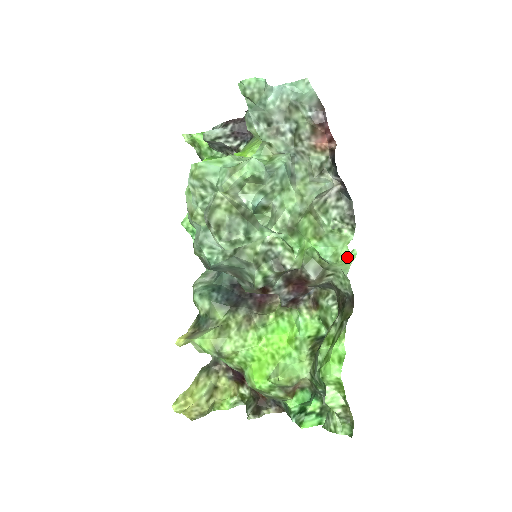
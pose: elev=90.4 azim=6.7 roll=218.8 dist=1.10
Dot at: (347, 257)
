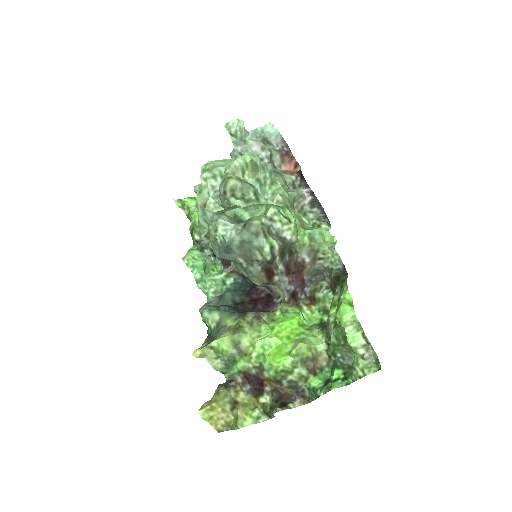
Dot at: (331, 240)
